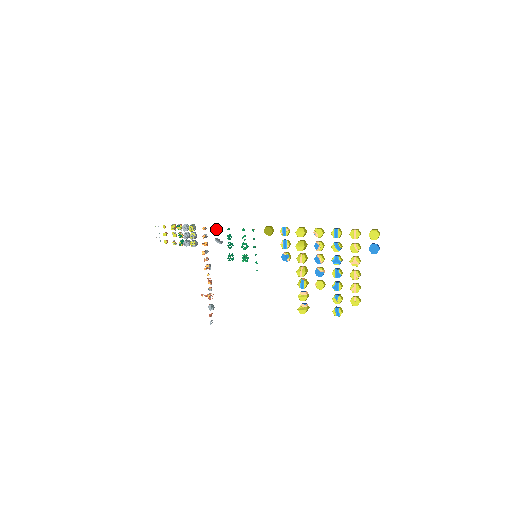
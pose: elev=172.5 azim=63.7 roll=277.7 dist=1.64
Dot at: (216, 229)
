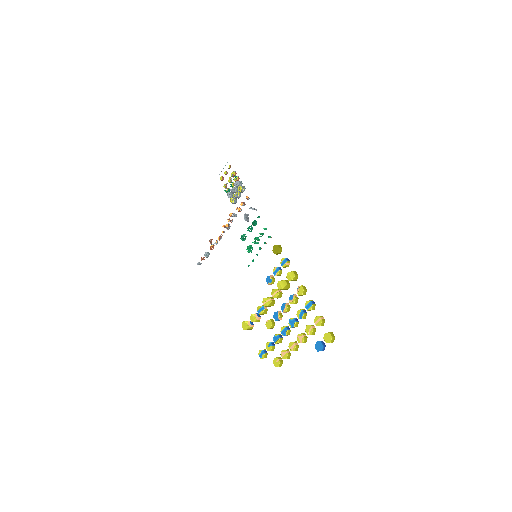
Dot at: (251, 208)
